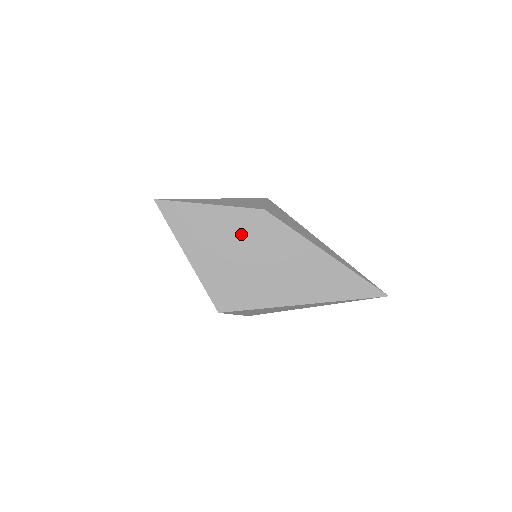
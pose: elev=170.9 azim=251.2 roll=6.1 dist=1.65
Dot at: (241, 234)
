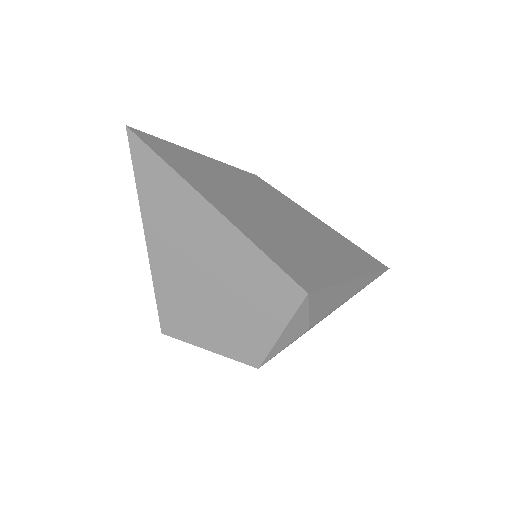
Dot at: (255, 195)
